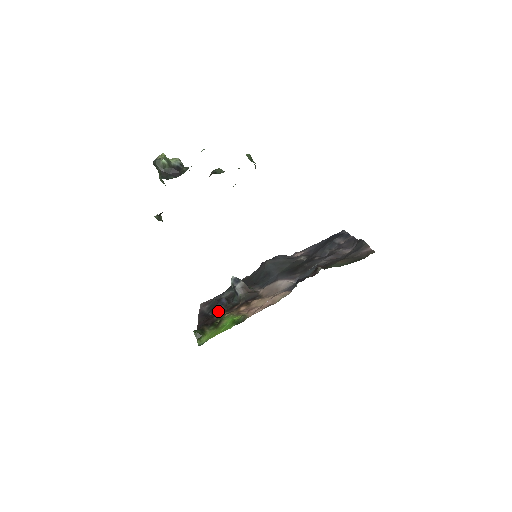
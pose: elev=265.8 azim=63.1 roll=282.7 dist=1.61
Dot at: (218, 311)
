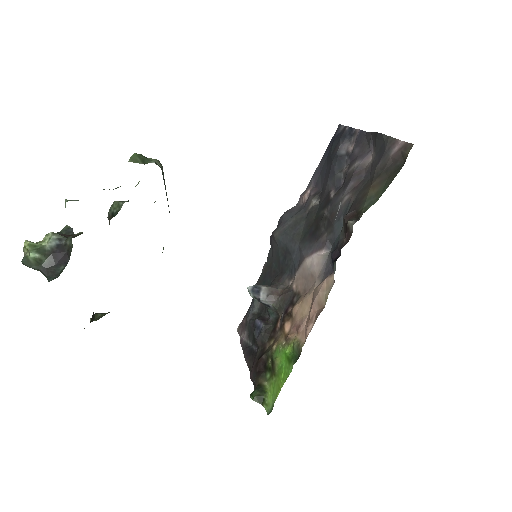
Dot at: (261, 343)
